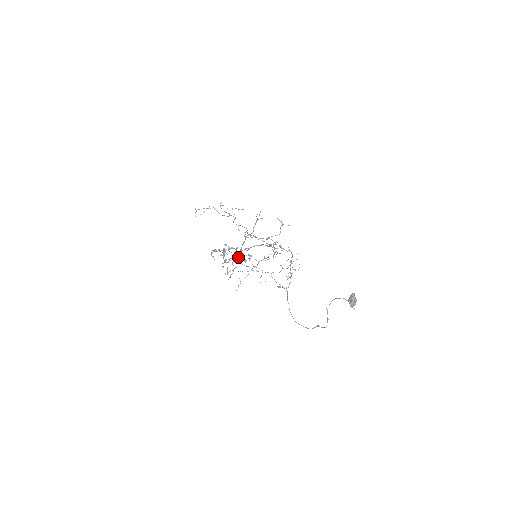
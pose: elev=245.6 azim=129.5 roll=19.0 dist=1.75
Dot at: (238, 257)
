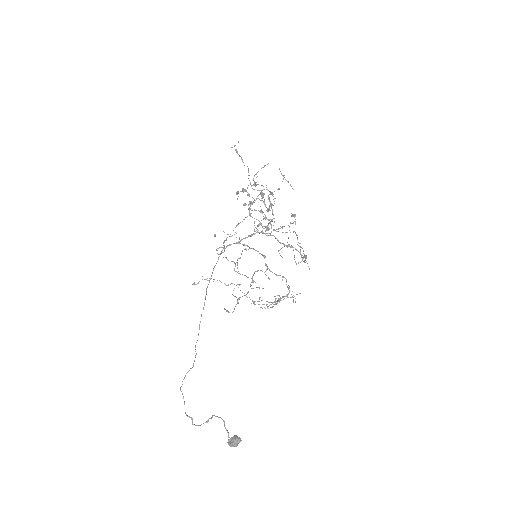
Dot at: occluded
